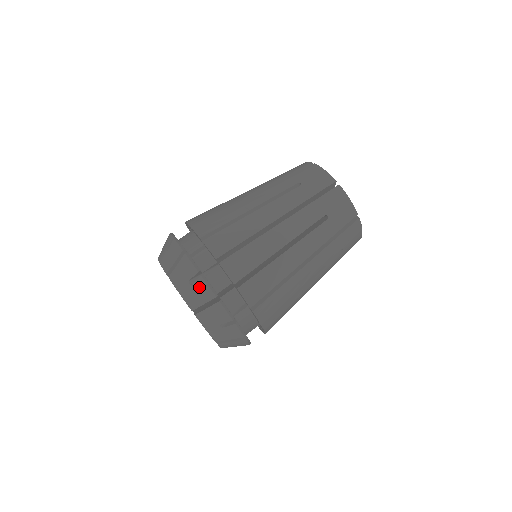
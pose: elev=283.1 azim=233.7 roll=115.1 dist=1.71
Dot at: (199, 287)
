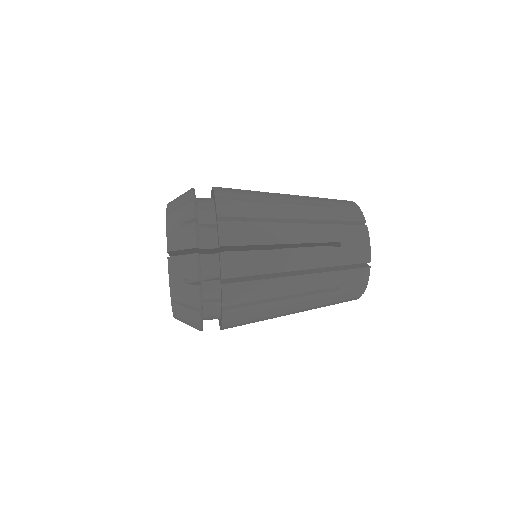
Dot at: occluded
